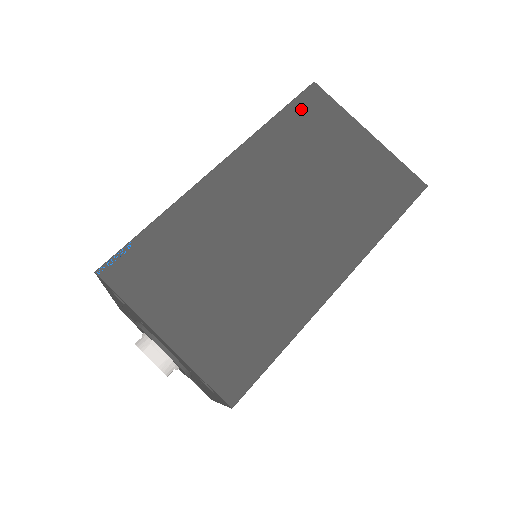
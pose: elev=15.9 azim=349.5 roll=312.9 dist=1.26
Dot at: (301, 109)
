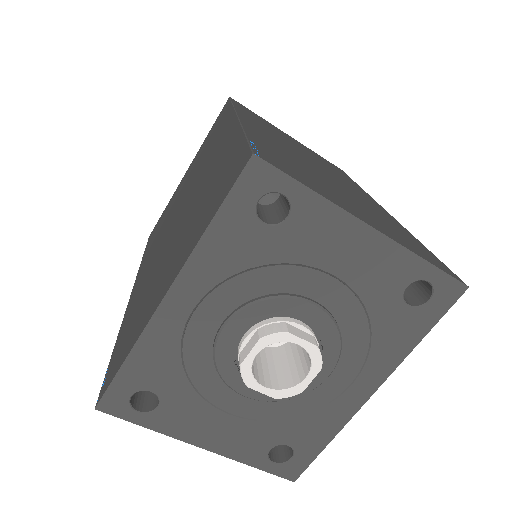
Dot at: (242, 107)
